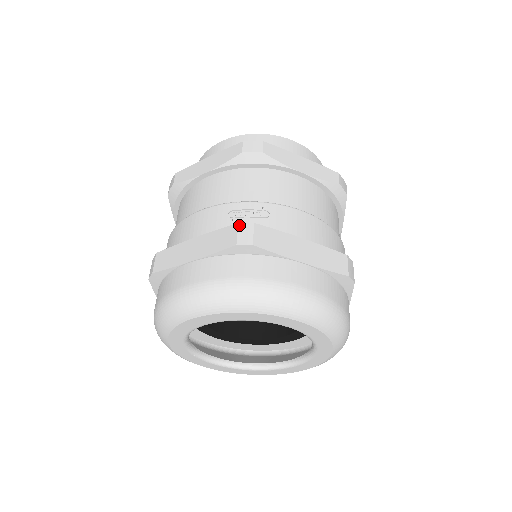
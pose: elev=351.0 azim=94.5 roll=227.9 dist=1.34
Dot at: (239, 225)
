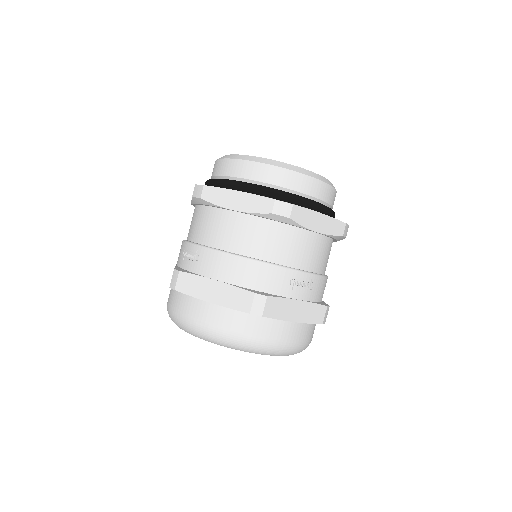
Dot at: (174, 271)
